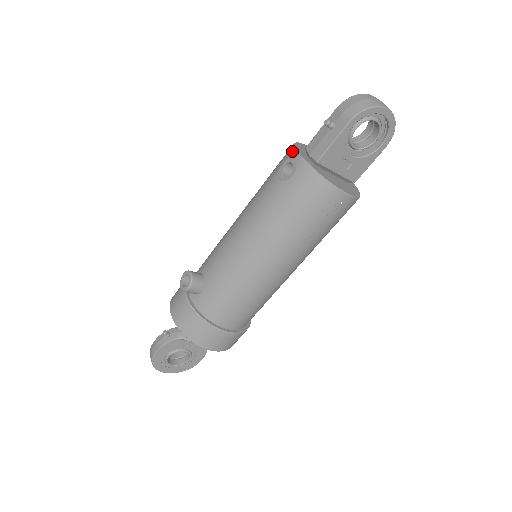
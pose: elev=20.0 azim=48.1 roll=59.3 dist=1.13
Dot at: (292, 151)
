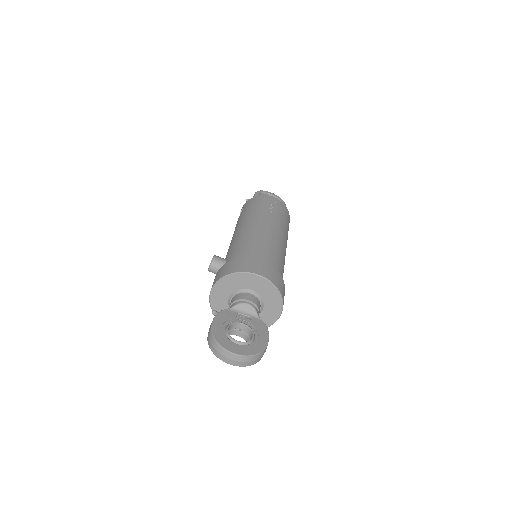
Dot at: occluded
